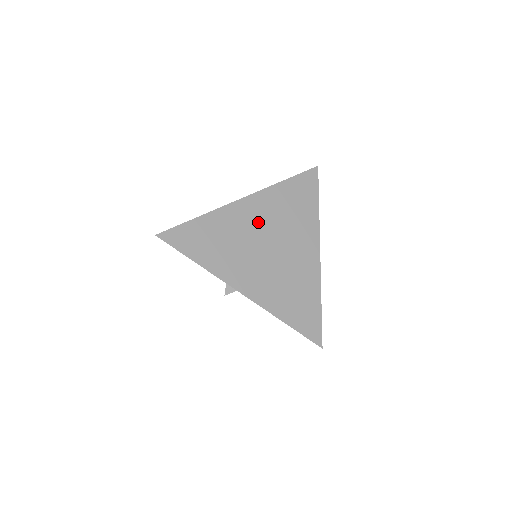
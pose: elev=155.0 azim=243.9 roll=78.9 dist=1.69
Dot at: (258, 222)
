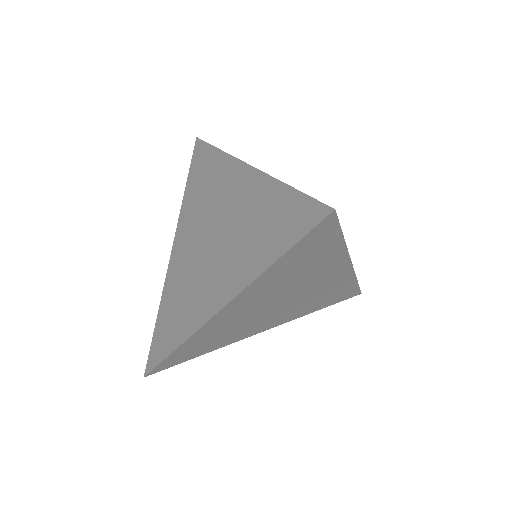
Dot at: (254, 306)
